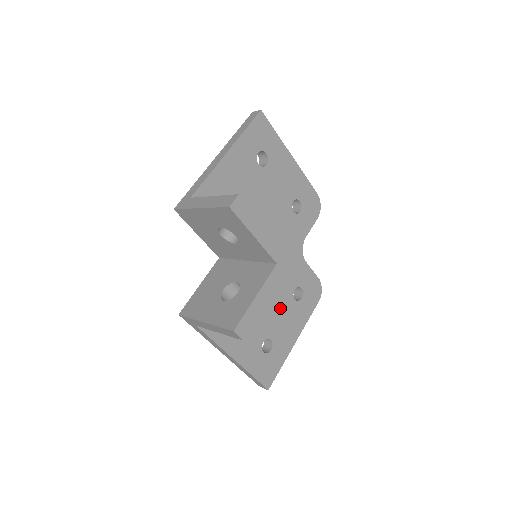
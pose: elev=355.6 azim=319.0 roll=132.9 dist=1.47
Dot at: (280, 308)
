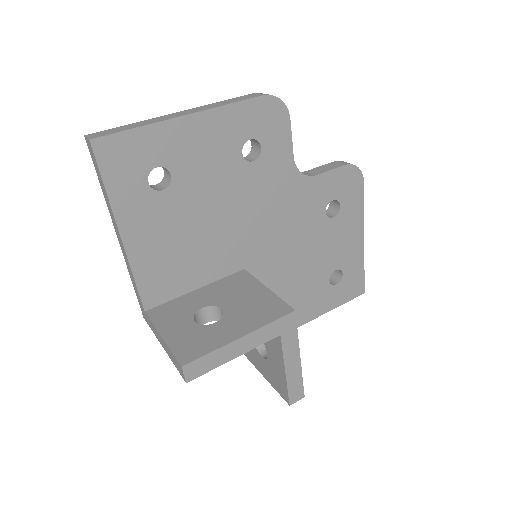
Dot at: (323, 243)
